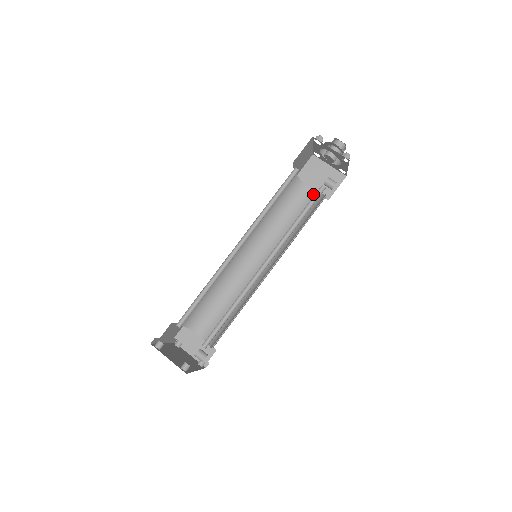
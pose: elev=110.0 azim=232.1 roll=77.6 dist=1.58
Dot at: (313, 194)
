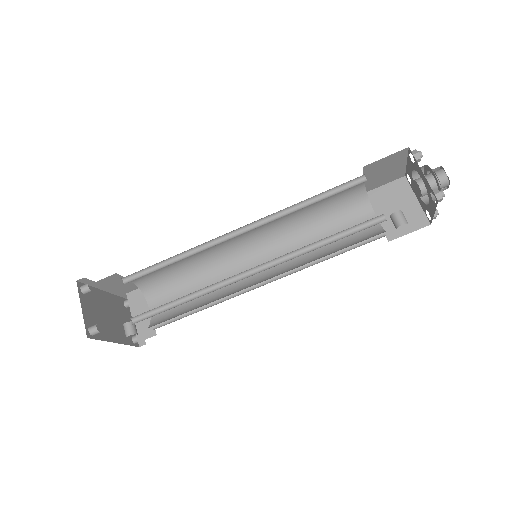
Dot at: occluded
